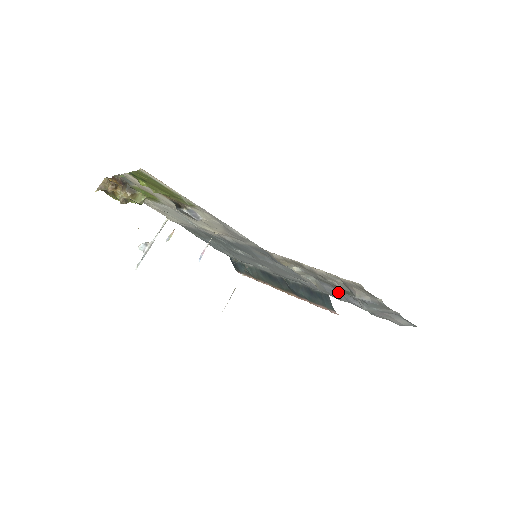
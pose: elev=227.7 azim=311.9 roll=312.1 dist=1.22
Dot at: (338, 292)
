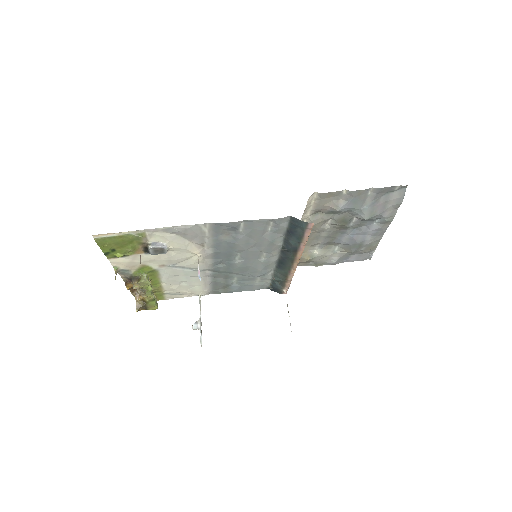
Dot at: (354, 234)
